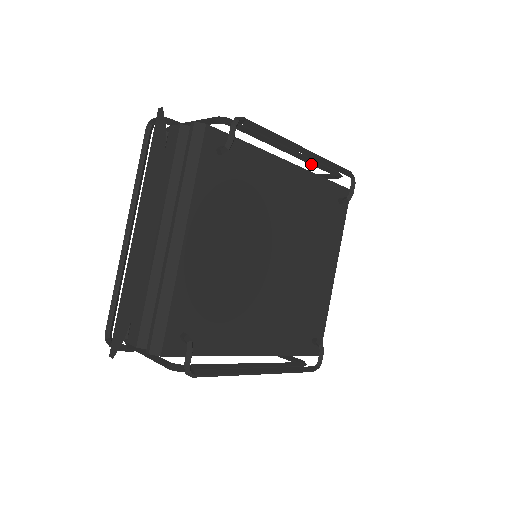
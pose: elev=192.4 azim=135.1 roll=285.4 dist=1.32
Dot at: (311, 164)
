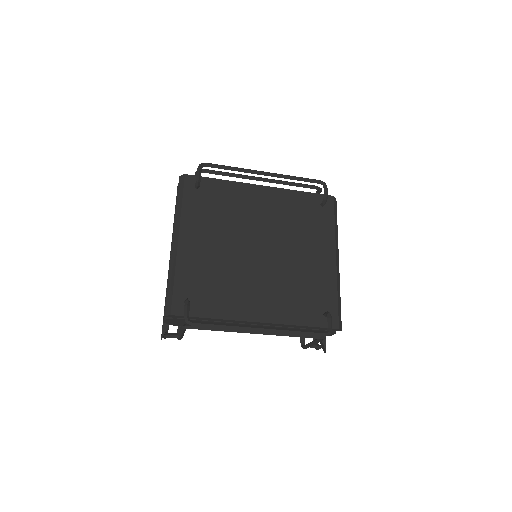
Dot at: (284, 184)
